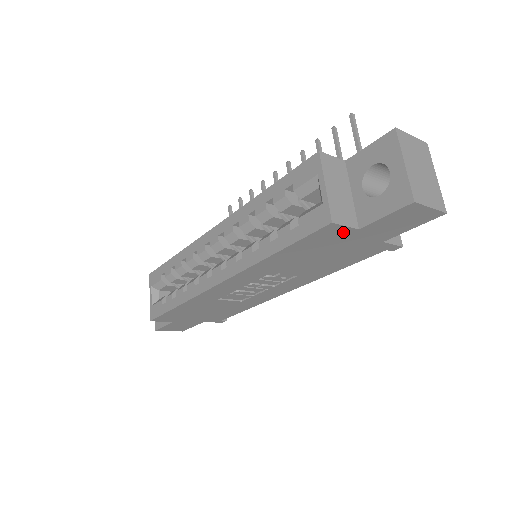
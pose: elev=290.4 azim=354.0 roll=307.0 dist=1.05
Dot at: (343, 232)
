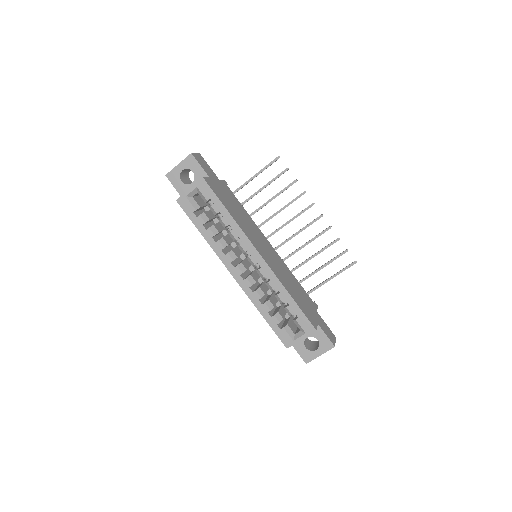
Dot at: occluded
